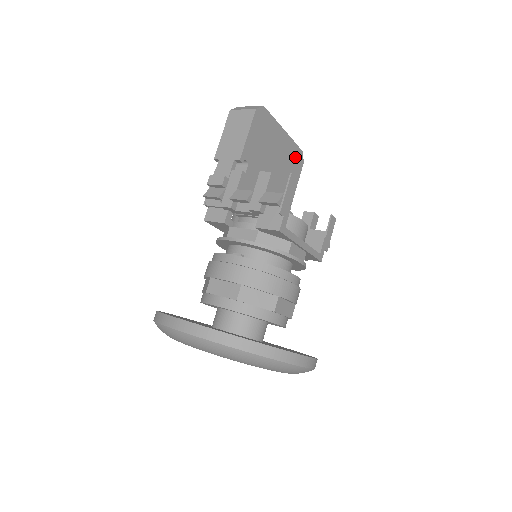
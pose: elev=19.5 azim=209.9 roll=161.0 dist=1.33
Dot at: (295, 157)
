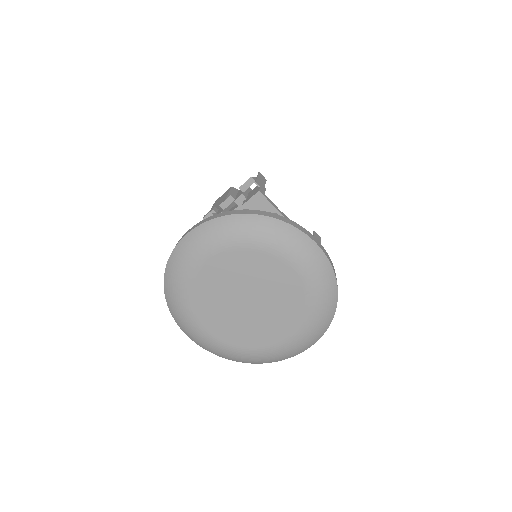
Dot at: occluded
